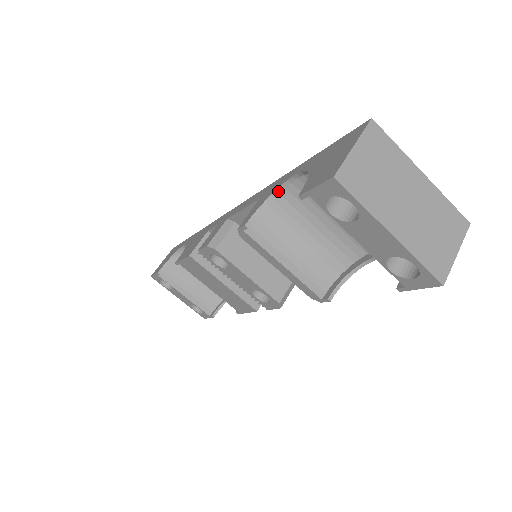
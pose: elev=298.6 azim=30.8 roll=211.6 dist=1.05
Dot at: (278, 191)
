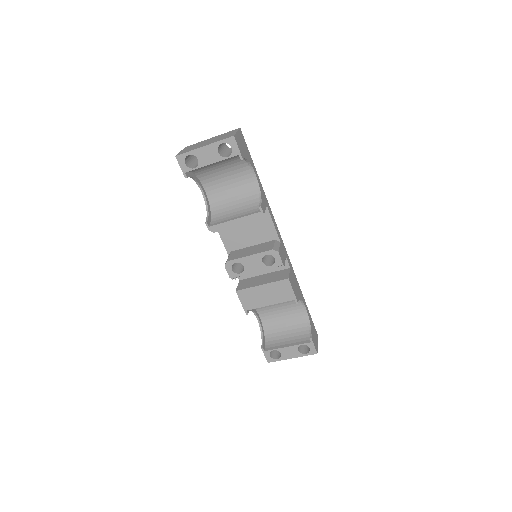
Dot at: (207, 205)
